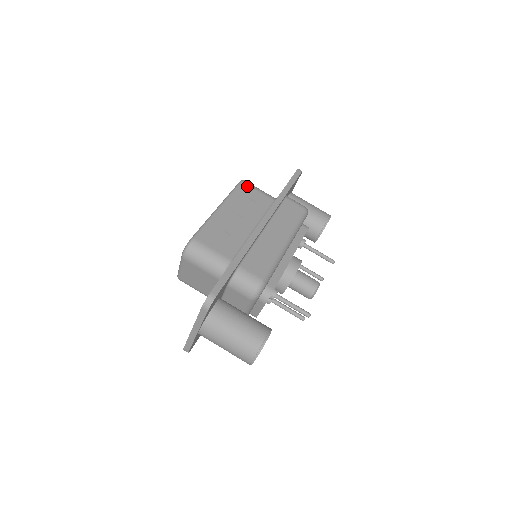
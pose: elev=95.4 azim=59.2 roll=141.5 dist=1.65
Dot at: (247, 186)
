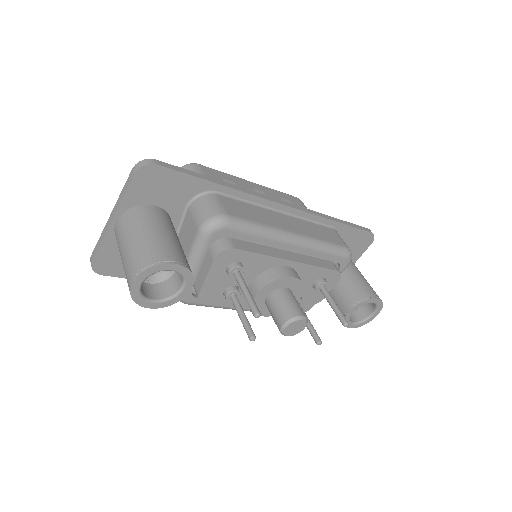
Dot at: (300, 202)
